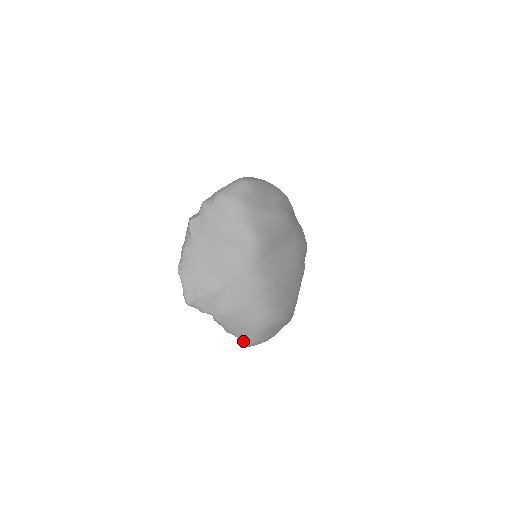
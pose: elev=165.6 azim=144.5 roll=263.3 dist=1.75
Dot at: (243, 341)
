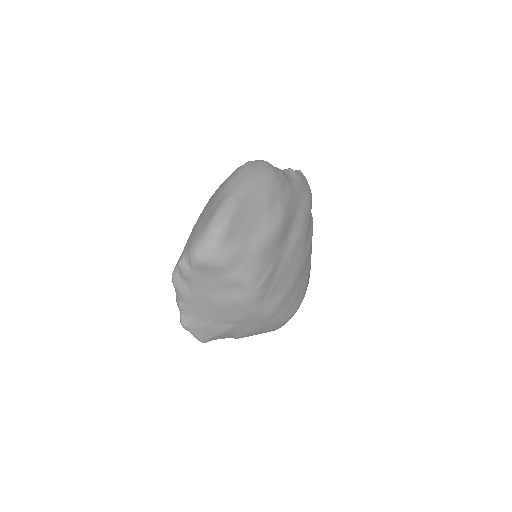
Dot at: occluded
